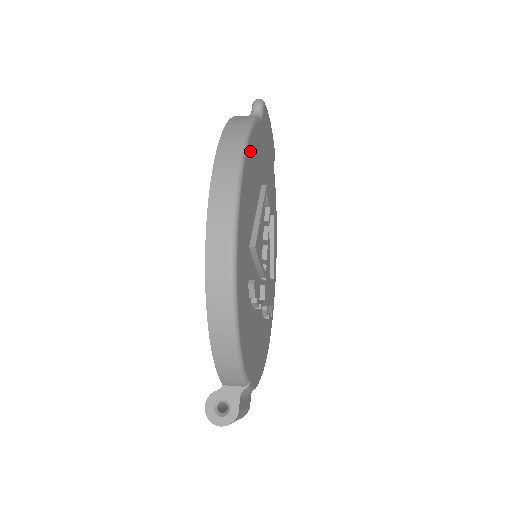
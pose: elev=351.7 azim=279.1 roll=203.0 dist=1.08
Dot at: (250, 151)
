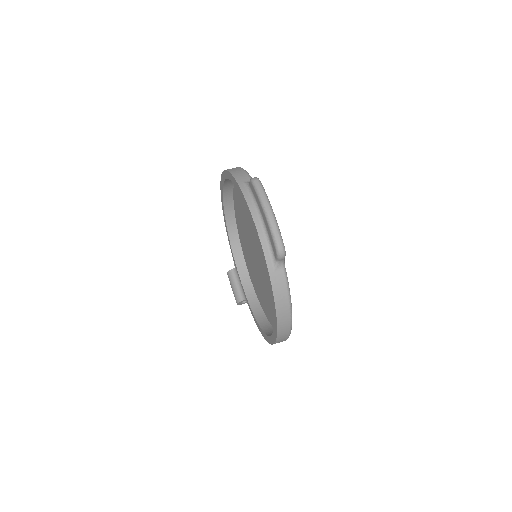
Dot at: occluded
